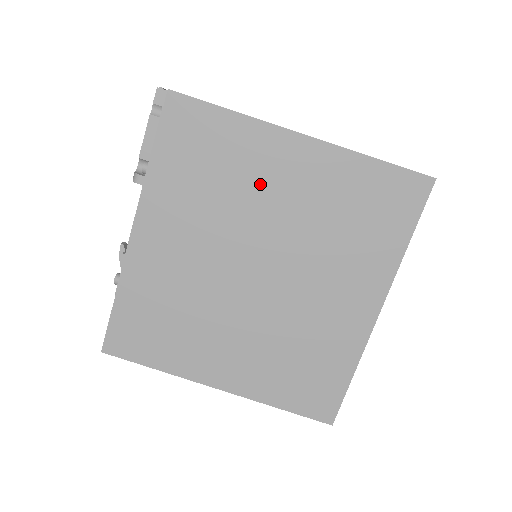
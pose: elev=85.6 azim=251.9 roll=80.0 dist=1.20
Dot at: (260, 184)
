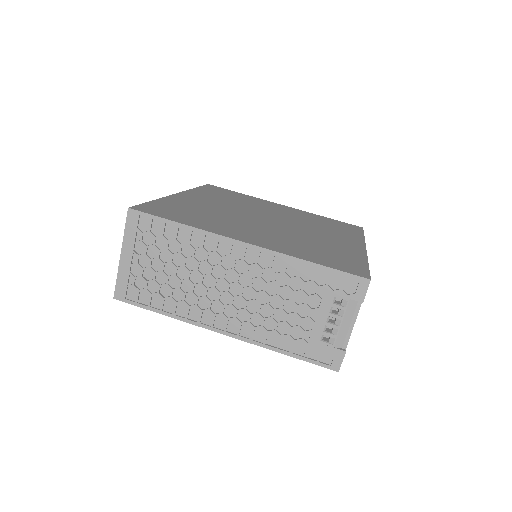
Dot at: (263, 206)
